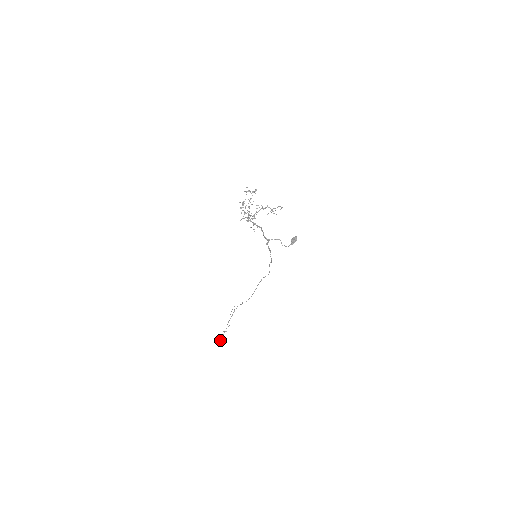
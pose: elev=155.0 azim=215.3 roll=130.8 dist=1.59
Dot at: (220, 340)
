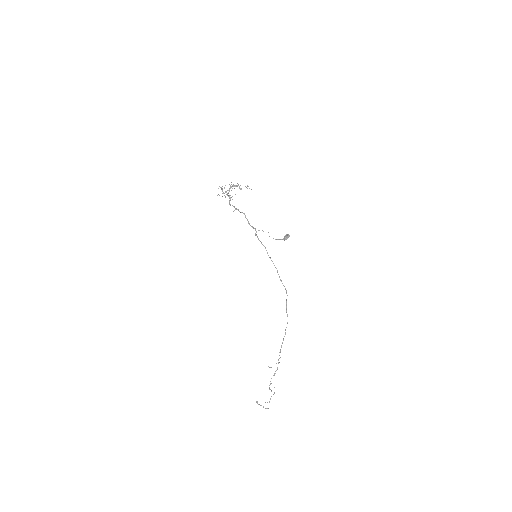
Dot at: (257, 402)
